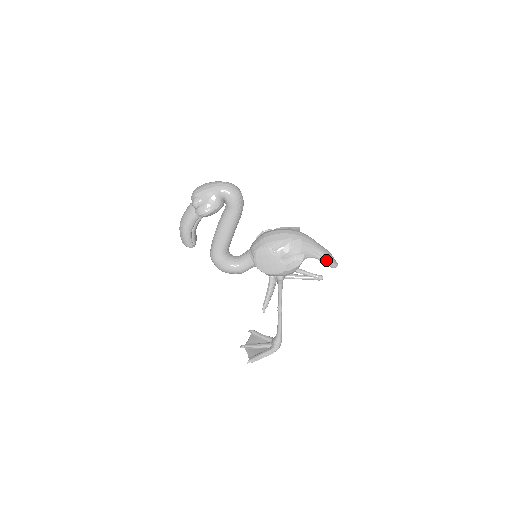
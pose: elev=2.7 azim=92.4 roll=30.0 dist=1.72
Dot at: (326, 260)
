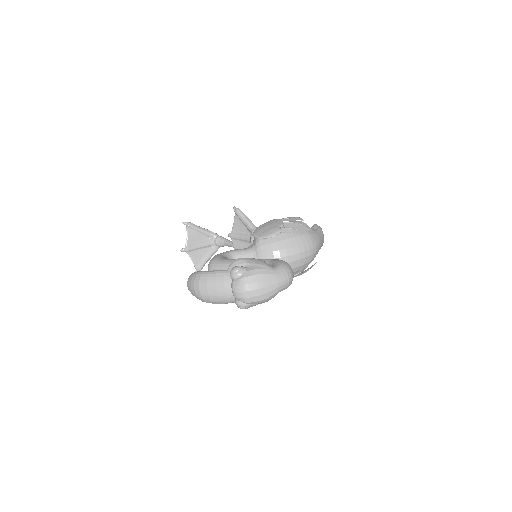
Dot at: occluded
